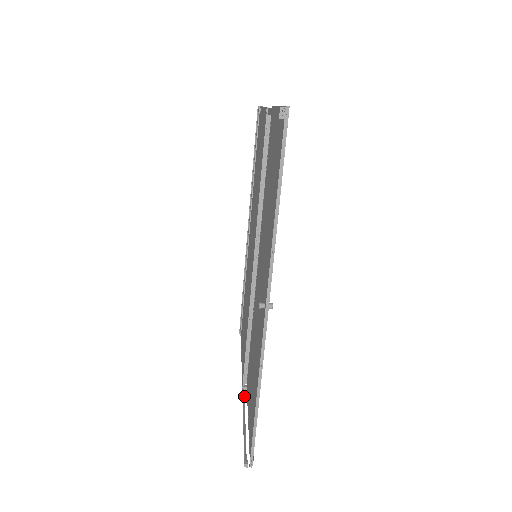
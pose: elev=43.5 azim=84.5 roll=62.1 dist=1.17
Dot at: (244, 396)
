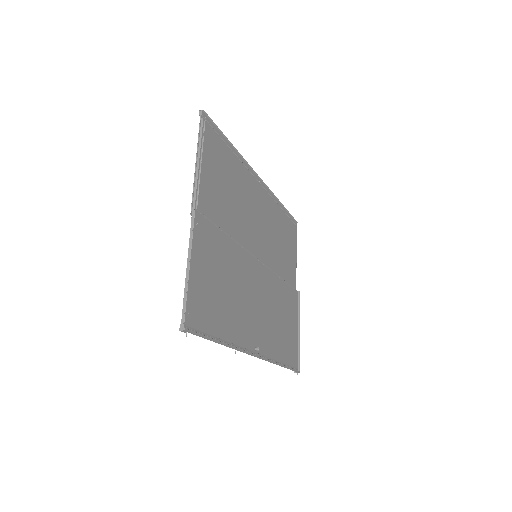
Dot at: occluded
